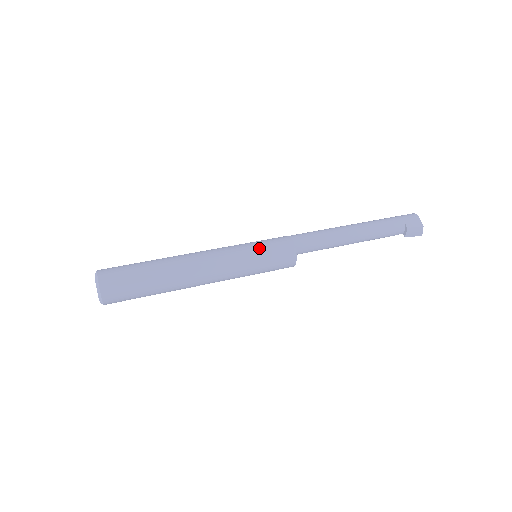
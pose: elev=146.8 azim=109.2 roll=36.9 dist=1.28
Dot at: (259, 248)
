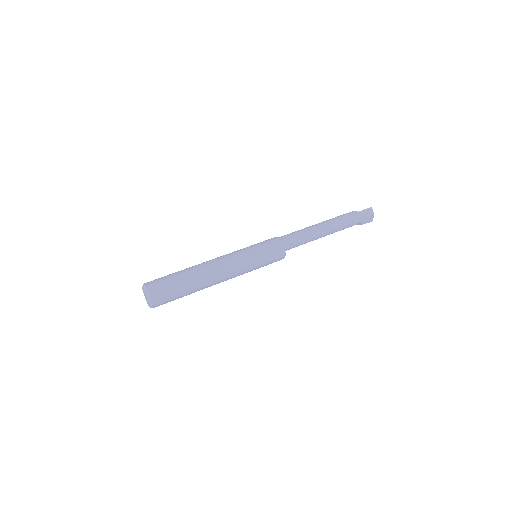
Dot at: (262, 262)
